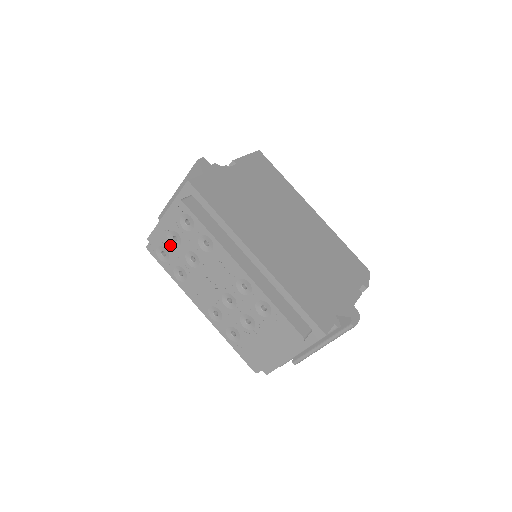
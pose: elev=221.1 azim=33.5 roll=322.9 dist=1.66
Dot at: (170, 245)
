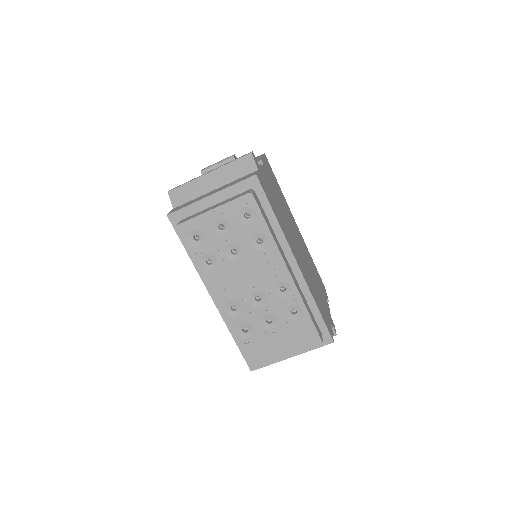
Dot at: (212, 232)
